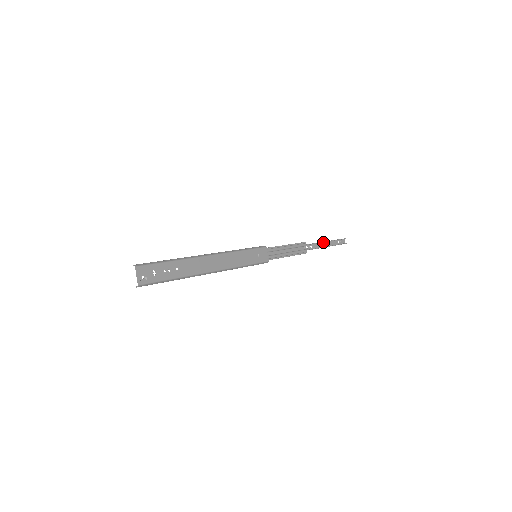
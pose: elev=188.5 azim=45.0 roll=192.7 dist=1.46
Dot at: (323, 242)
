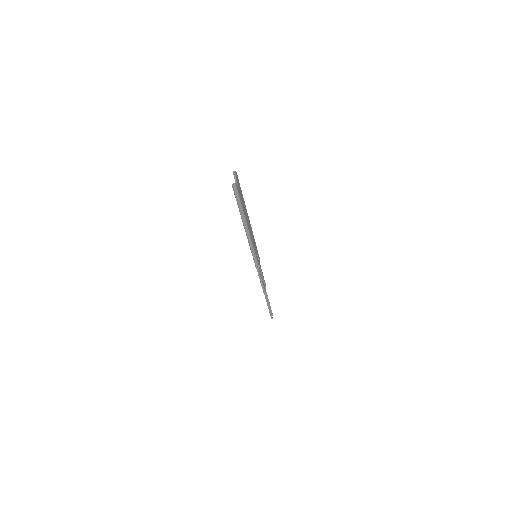
Dot at: occluded
